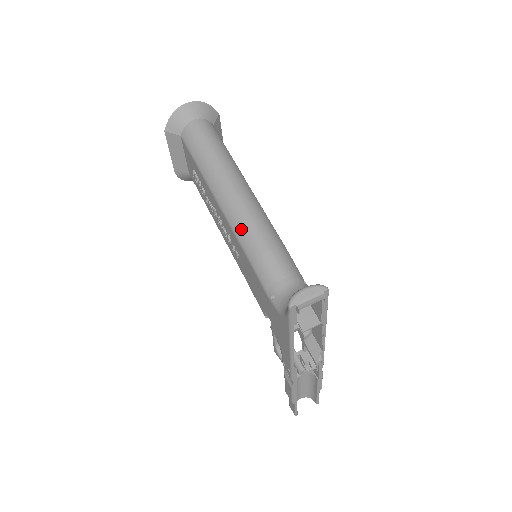
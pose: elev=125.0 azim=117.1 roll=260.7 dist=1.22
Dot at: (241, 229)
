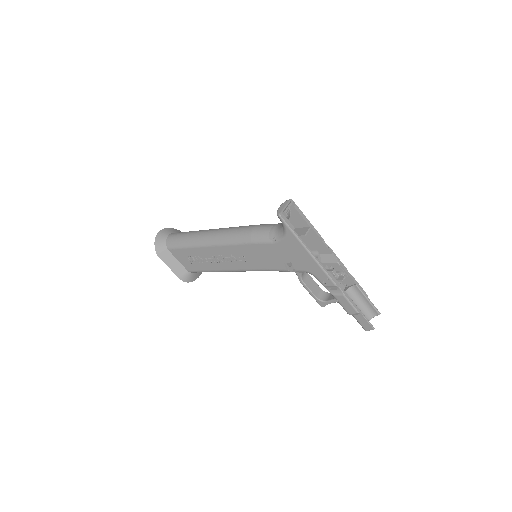
Dot at: (232, 237)
